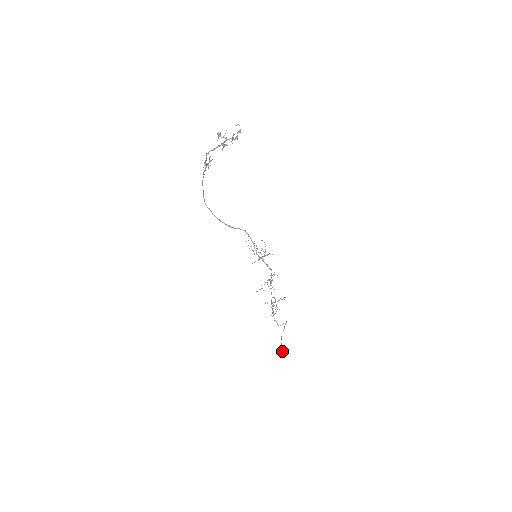
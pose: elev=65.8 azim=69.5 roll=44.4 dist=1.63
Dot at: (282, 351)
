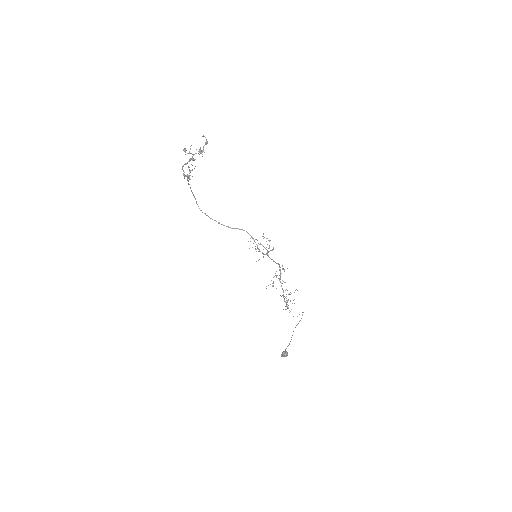
Dot at: (283, 354)
